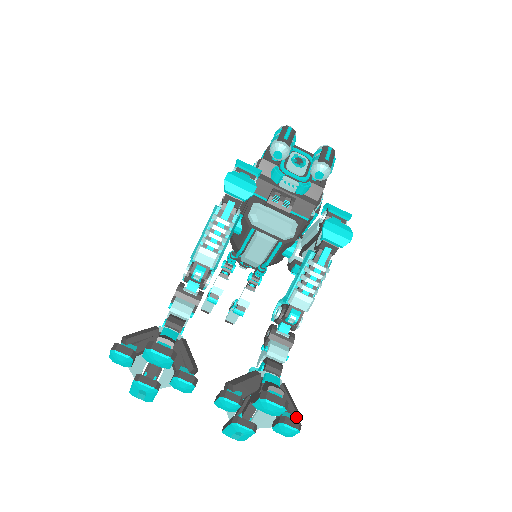
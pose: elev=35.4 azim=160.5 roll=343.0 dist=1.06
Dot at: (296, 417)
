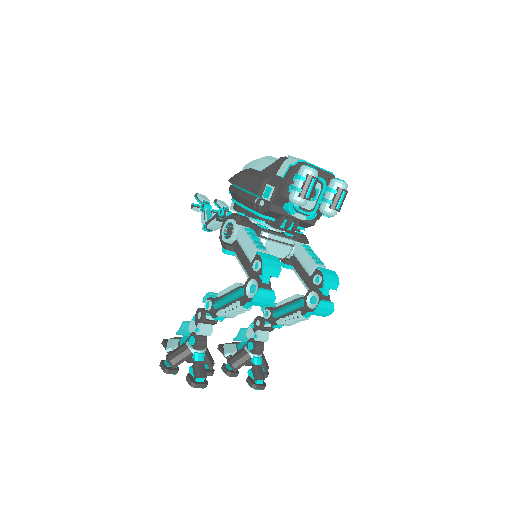
Dot at: (267, 370)
